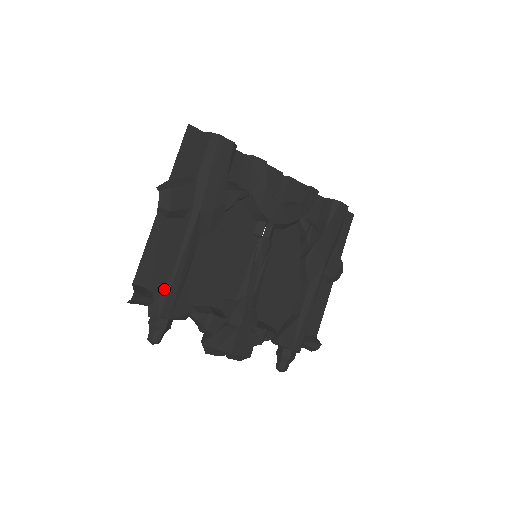
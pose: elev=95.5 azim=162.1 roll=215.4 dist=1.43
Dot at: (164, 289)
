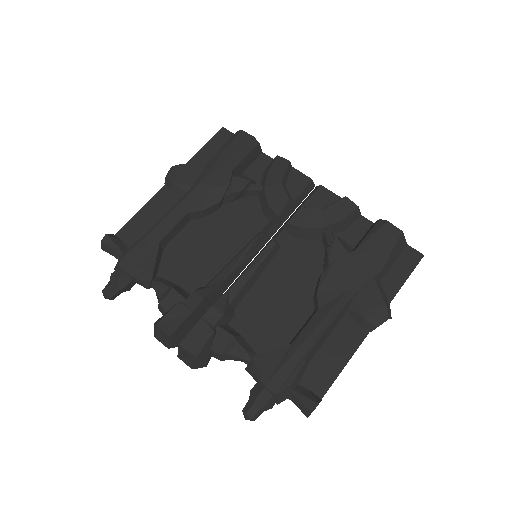
Dot at: (135, 243)
